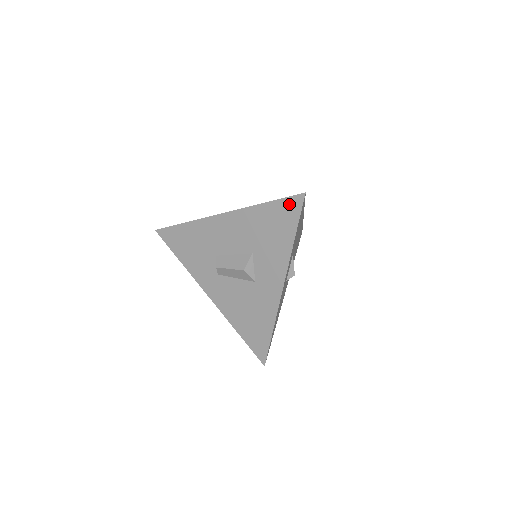
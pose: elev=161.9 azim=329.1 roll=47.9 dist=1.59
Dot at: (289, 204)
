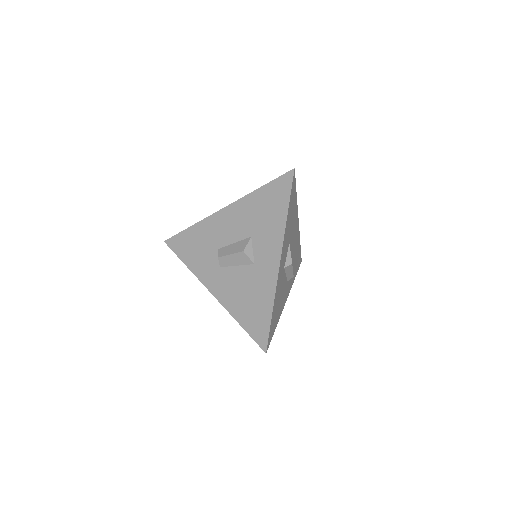
Dot at: (281, 182)
